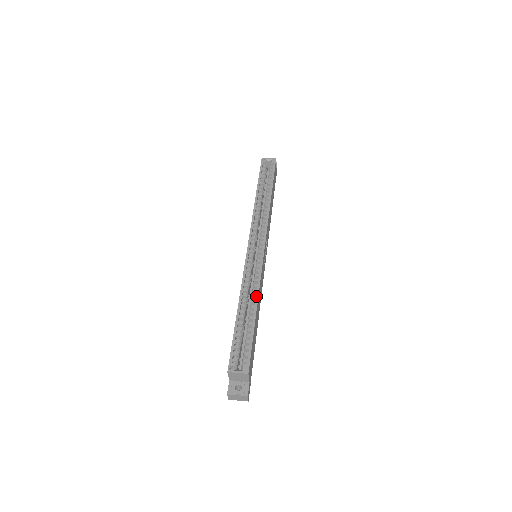
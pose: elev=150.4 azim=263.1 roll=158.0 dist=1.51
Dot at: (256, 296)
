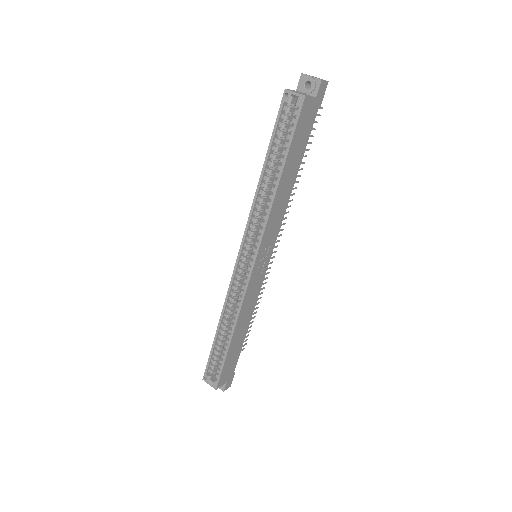
Dot at: (233, 324)
